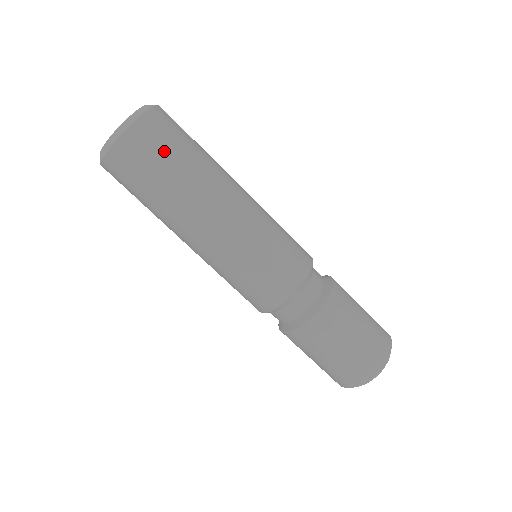
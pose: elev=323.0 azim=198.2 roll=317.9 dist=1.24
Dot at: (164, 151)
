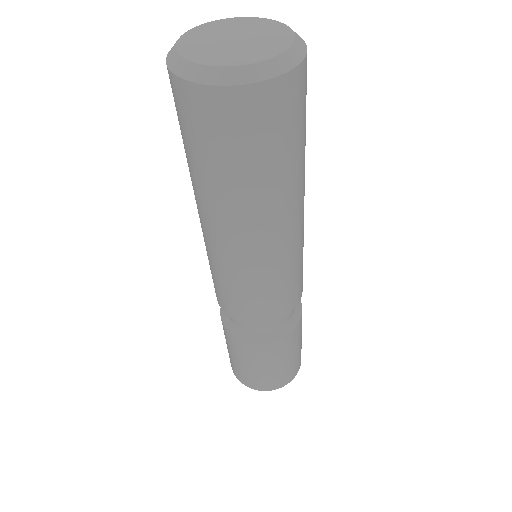
Dot at: (237, 146)
